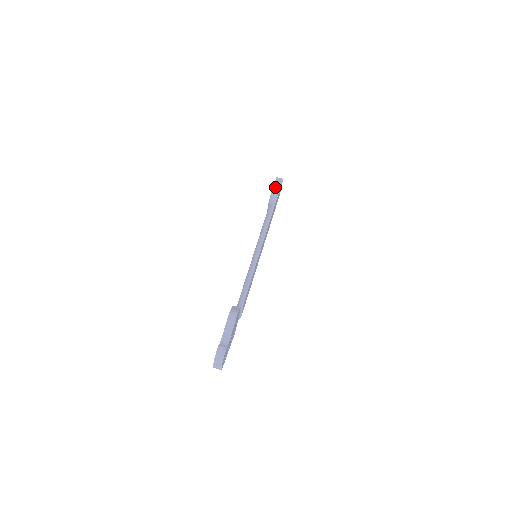
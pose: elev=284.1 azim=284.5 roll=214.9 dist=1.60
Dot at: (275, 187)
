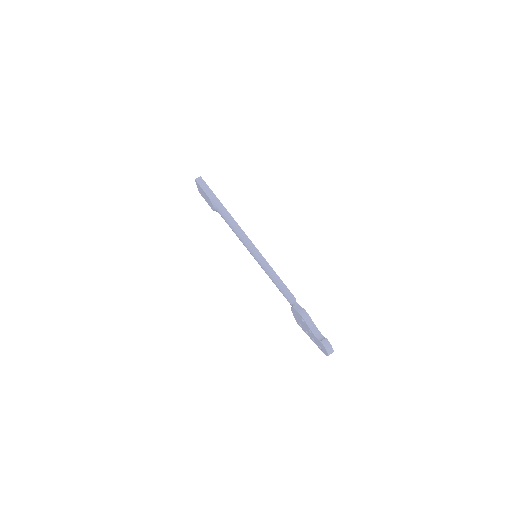
Dot at: (205, 189)
